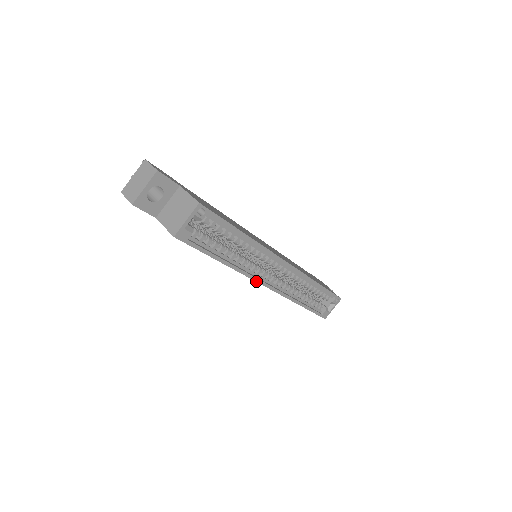
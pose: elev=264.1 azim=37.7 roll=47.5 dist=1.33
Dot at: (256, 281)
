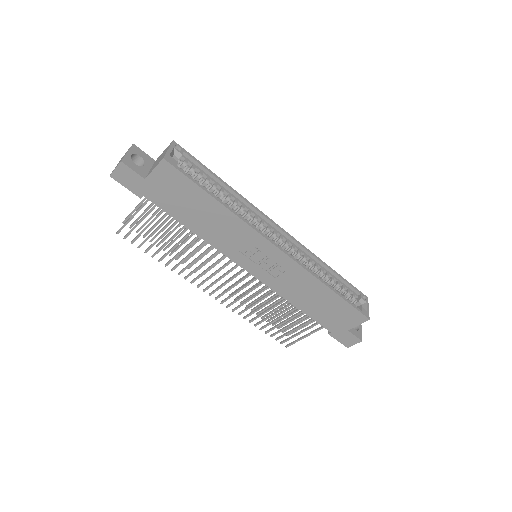
Dot at: (262, 236)
